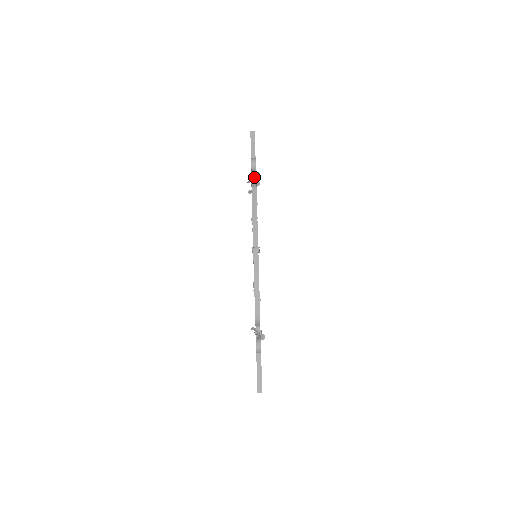
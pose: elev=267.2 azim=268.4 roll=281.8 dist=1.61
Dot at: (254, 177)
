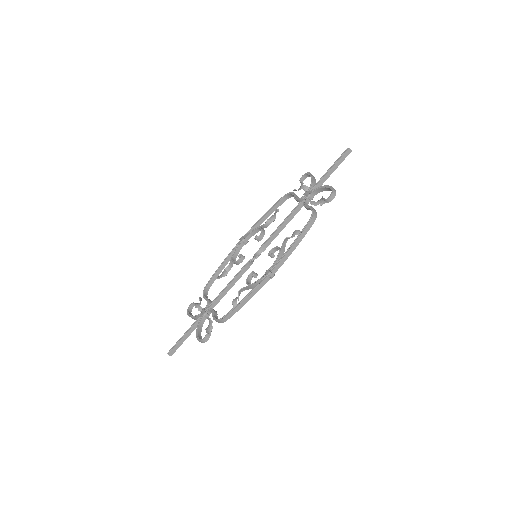
Dot at: (315, 193)
